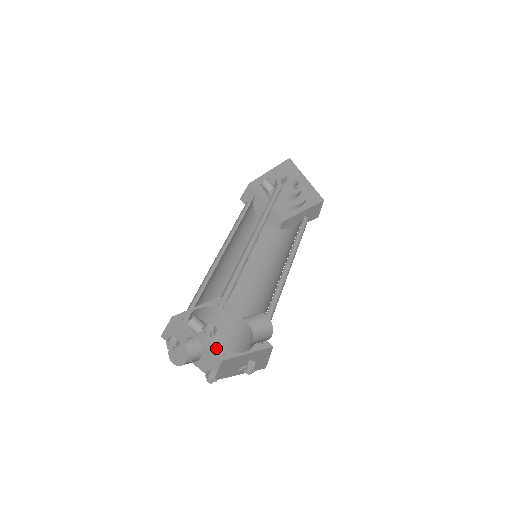
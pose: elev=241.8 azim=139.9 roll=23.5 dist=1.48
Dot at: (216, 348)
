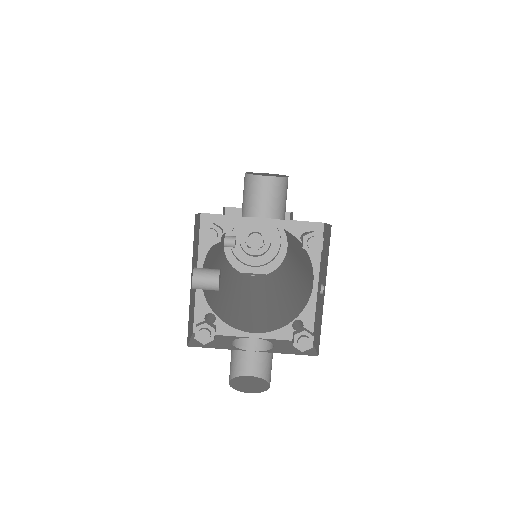
Dot at: (284, 326)
